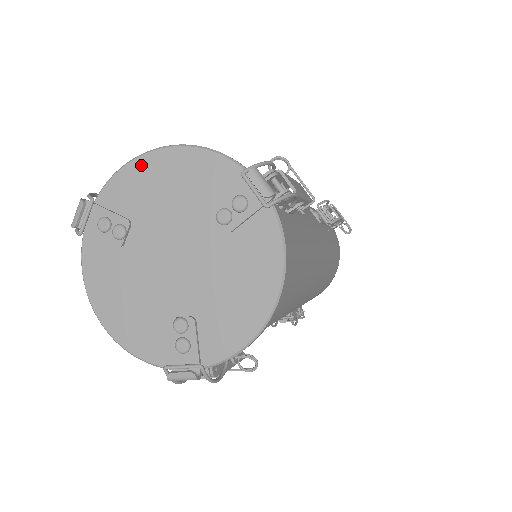
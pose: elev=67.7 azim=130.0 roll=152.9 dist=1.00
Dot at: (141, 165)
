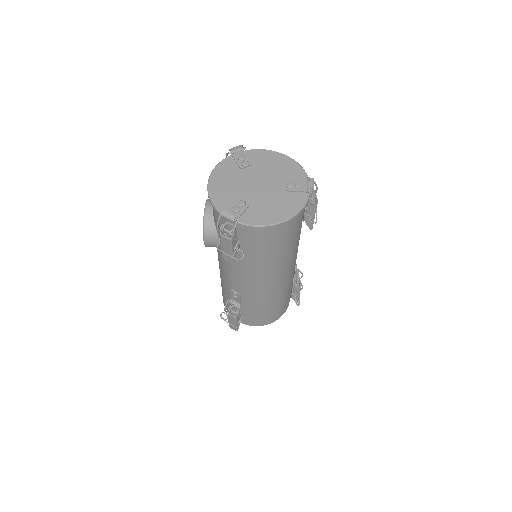
Dot at: (272, 153)
